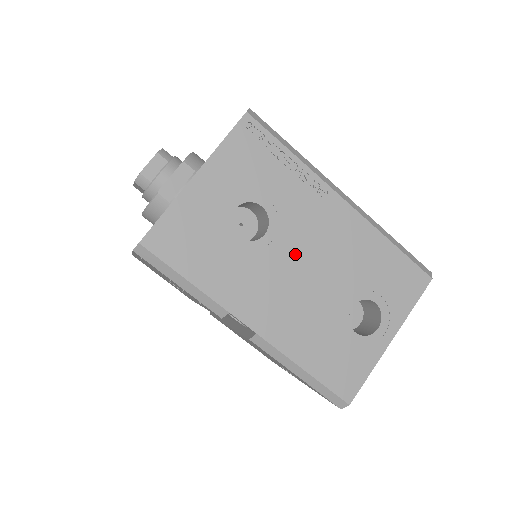
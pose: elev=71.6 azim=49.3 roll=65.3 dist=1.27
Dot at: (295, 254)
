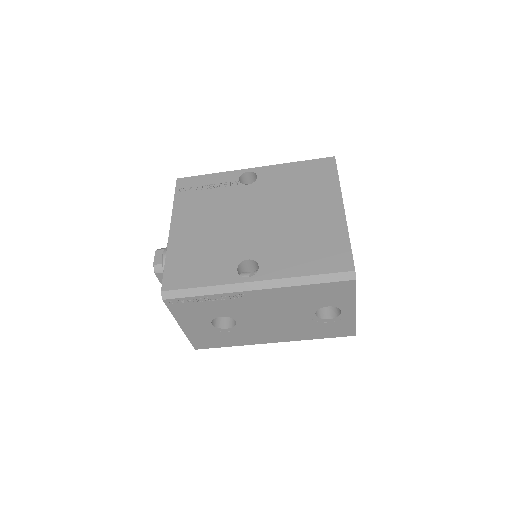
Dot at: (259, 318)
